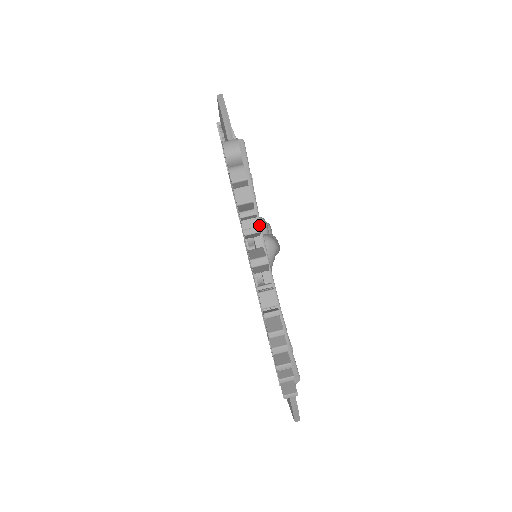
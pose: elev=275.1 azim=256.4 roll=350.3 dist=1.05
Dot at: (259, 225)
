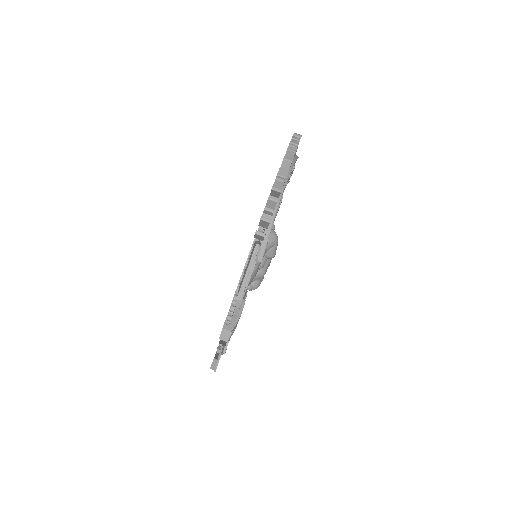
Dot at: (291, 169)
